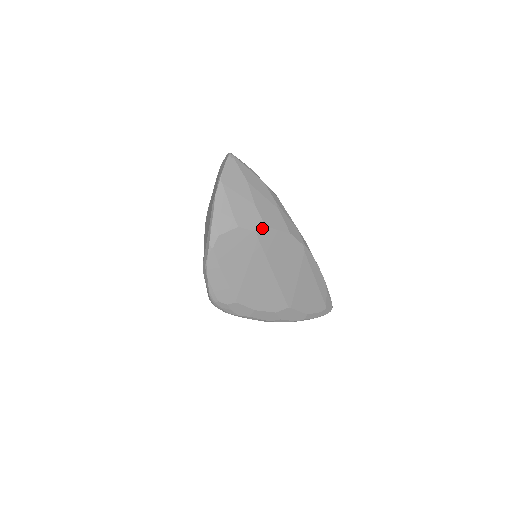
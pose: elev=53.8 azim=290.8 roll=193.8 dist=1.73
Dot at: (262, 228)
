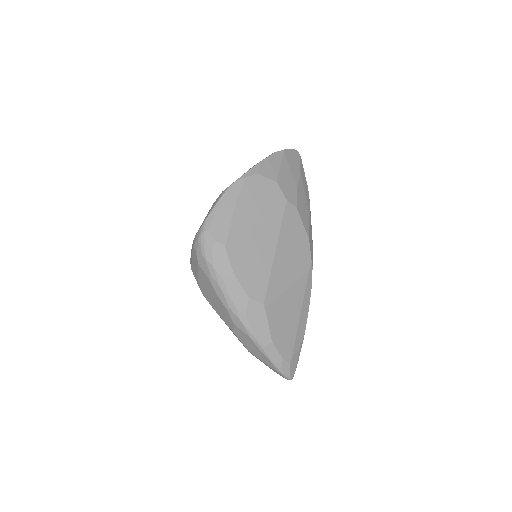
Dot at: (293, 204)
